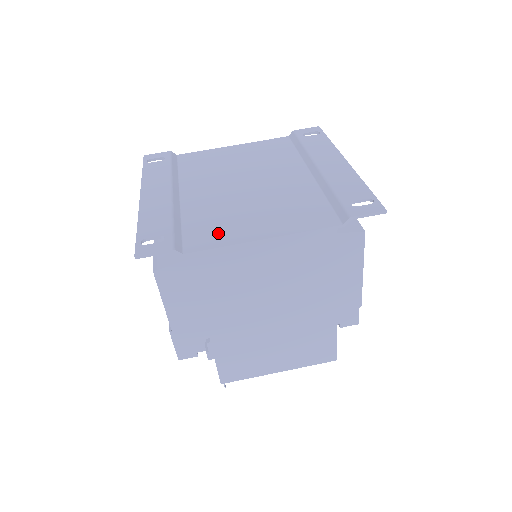
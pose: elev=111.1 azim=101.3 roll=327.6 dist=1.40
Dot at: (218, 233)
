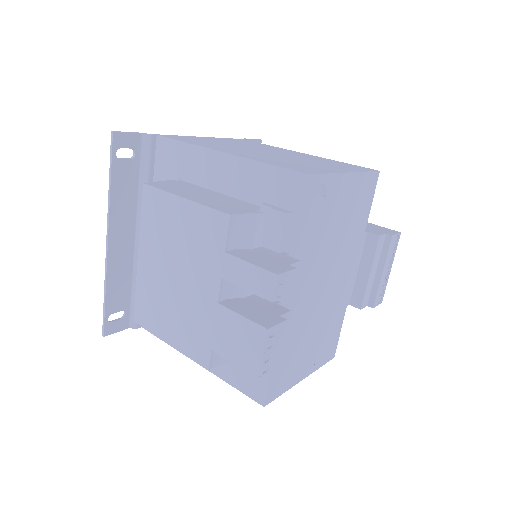
Dot at: occluded
